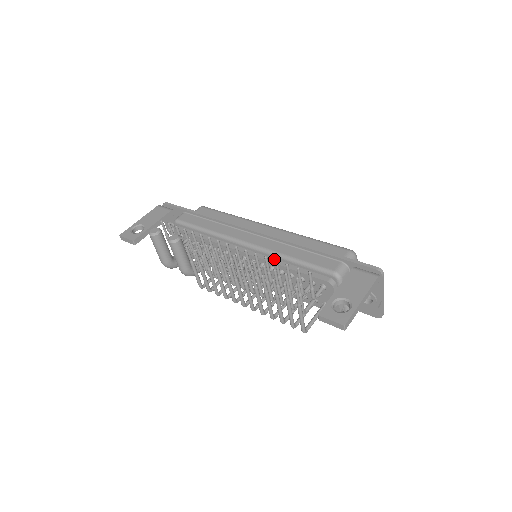
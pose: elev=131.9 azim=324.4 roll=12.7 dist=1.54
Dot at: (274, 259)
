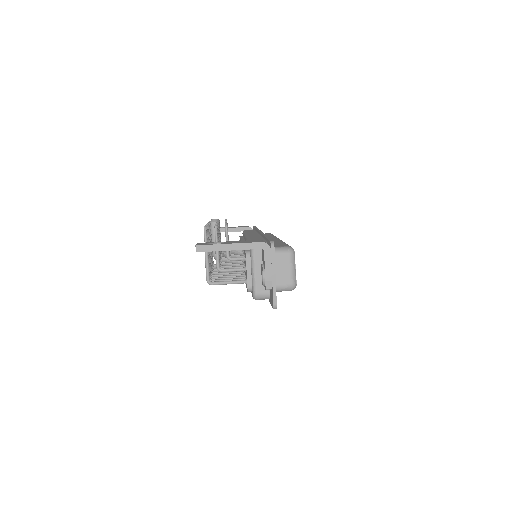
Dot at: occluded
